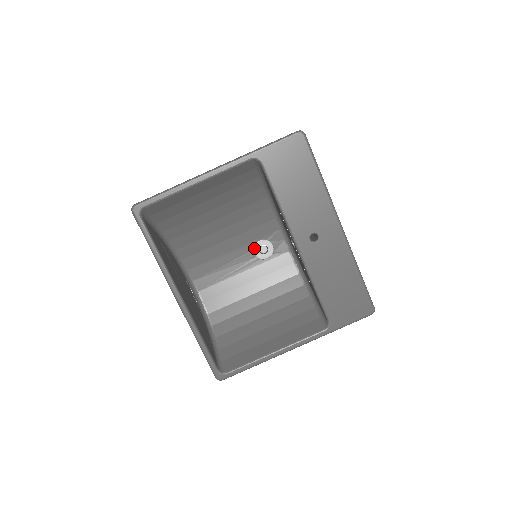
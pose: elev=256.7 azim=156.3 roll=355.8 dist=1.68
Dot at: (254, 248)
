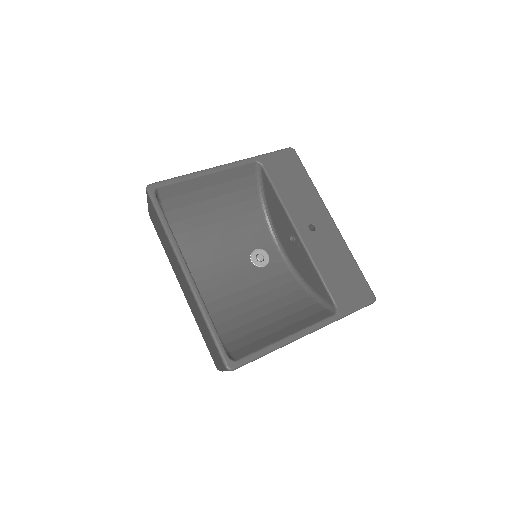
Dot at: (251, 256)
